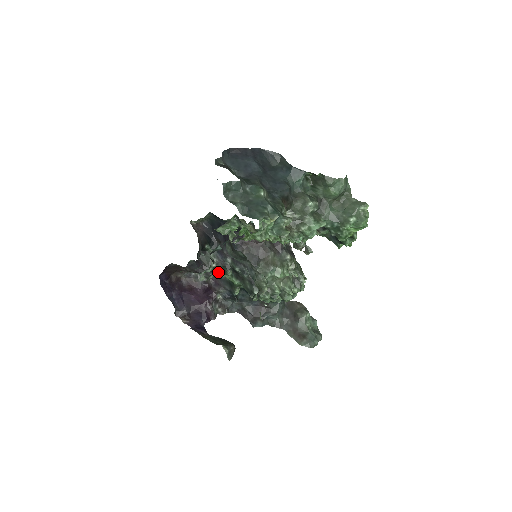
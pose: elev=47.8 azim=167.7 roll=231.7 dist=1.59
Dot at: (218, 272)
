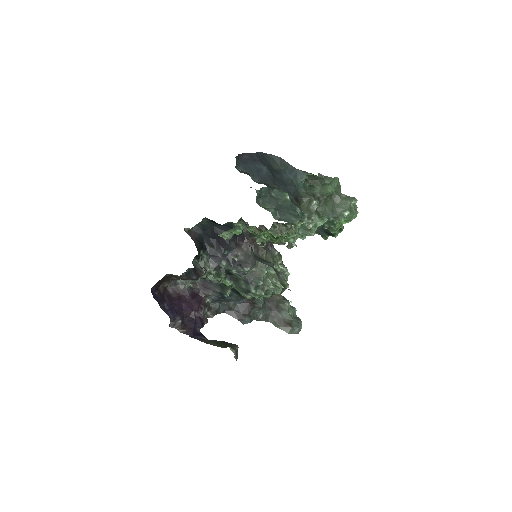
Dot at: (212, 276)
